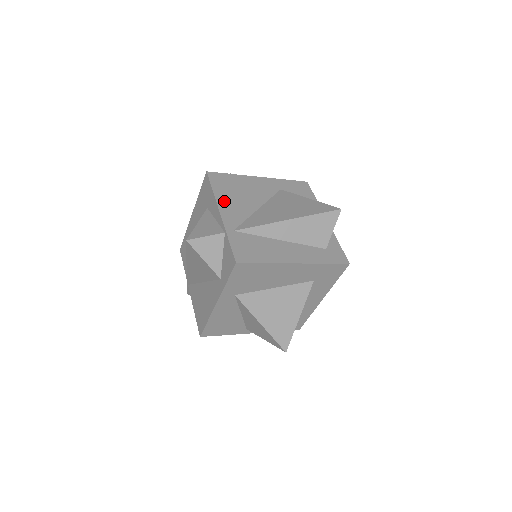
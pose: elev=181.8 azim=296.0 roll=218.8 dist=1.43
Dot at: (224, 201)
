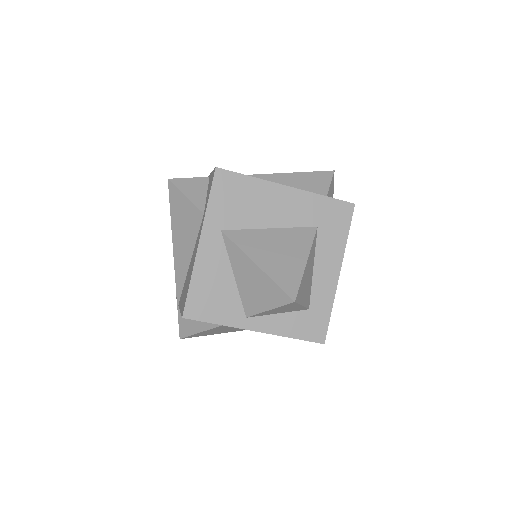
Dot at: occluded
